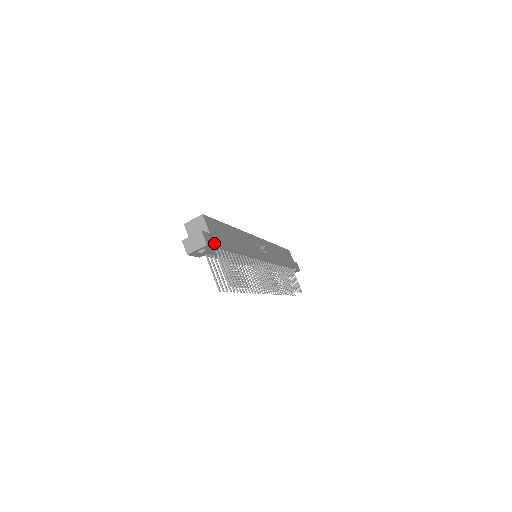
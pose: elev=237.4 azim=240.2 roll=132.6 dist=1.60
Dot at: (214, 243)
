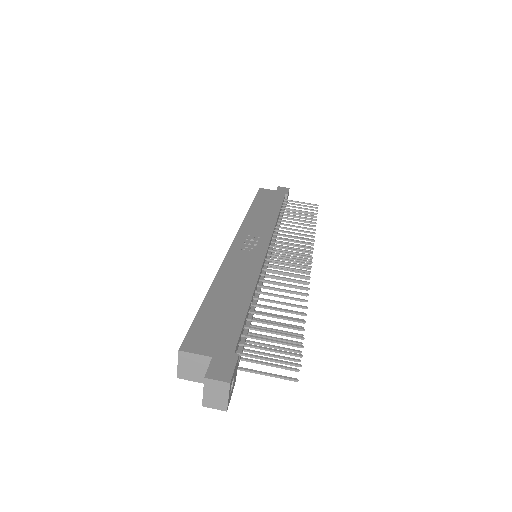
Dot at: (229, 359)
